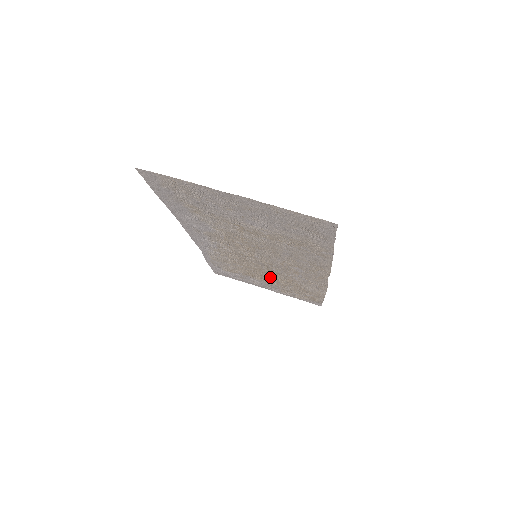
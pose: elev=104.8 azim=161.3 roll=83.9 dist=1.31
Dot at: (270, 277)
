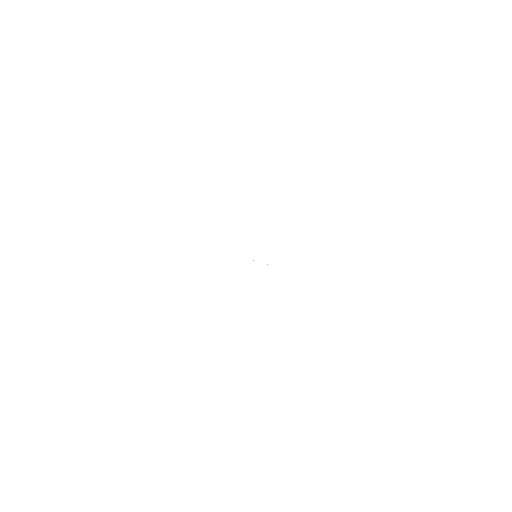
Dot at: occluded
